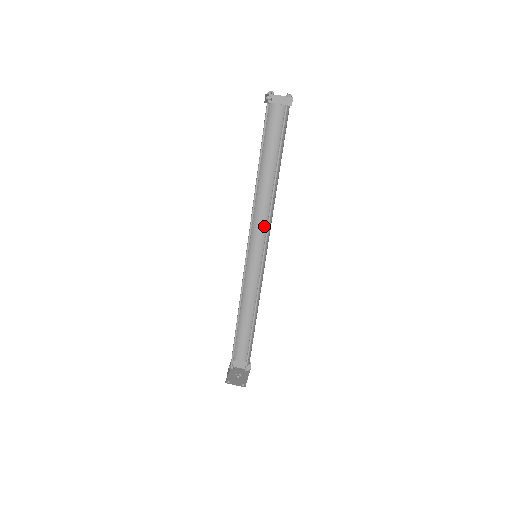
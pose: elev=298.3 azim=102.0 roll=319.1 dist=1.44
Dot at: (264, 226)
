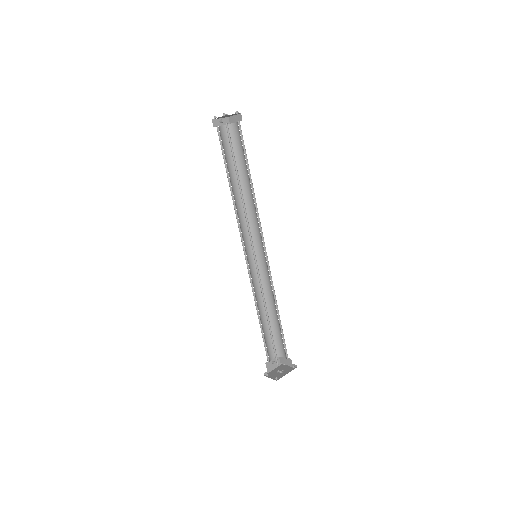
Dot at: (259, 228)
